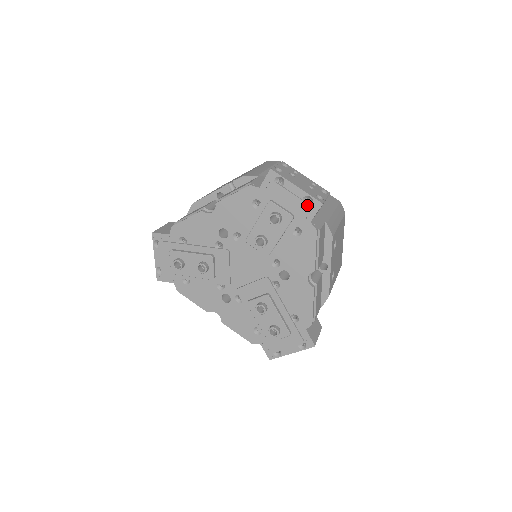
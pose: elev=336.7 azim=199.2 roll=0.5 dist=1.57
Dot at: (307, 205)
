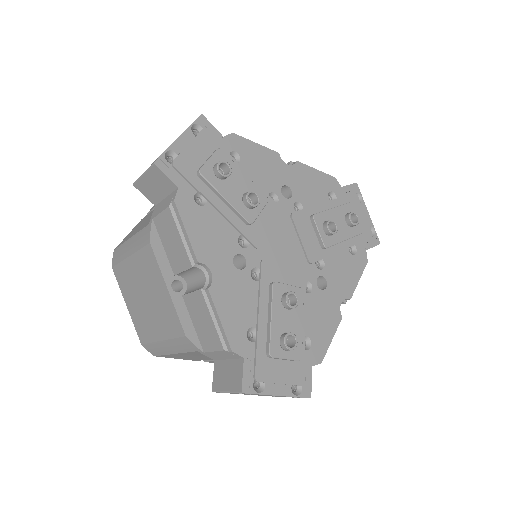
Dot at: (371, 234)
